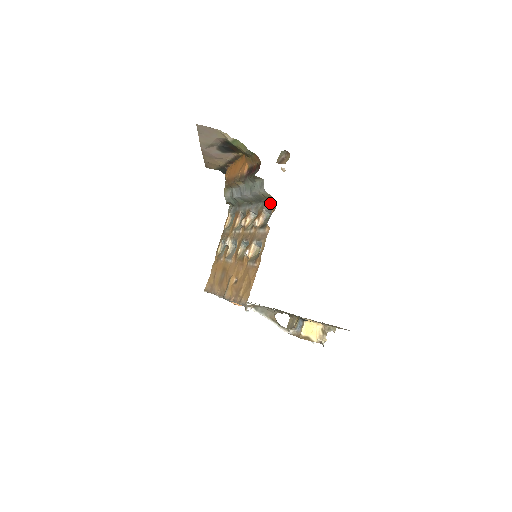
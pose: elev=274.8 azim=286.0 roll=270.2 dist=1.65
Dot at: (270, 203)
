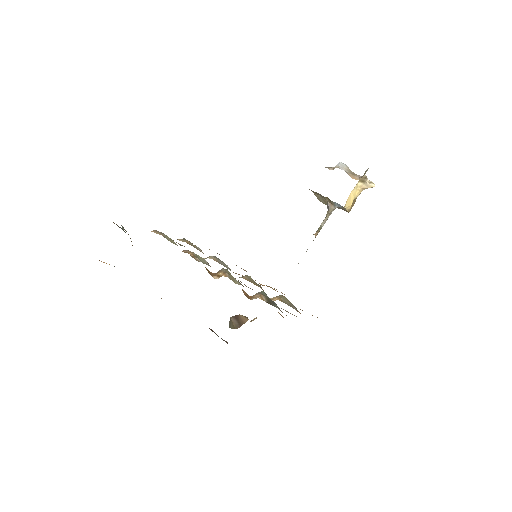
Dot at: occluded
